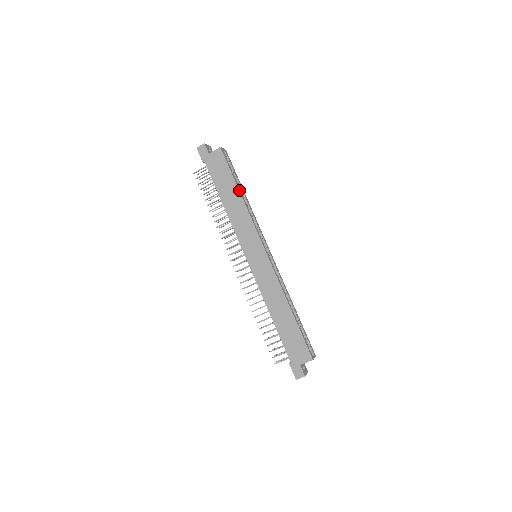
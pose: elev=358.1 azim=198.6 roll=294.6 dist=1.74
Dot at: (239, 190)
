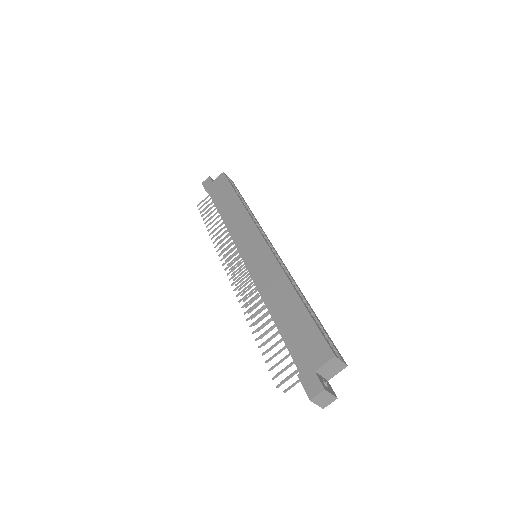
Dot at: (238, 197)
